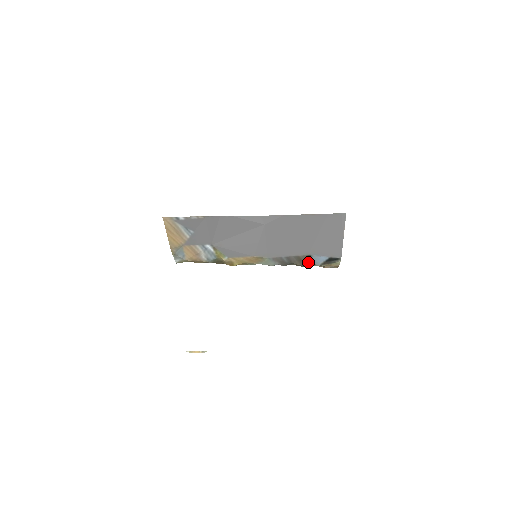
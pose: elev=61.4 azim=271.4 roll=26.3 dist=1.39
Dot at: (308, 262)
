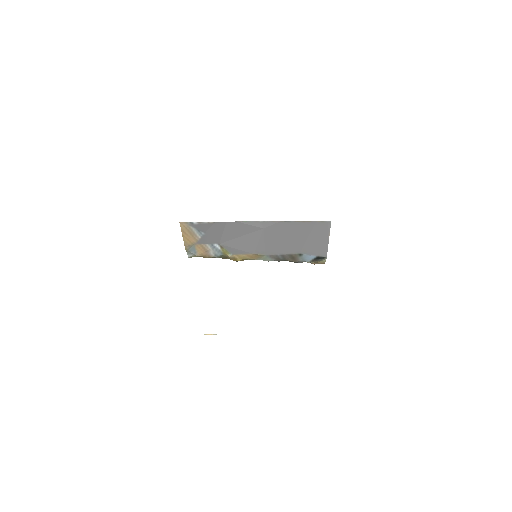
Dot at: (299, 259)
